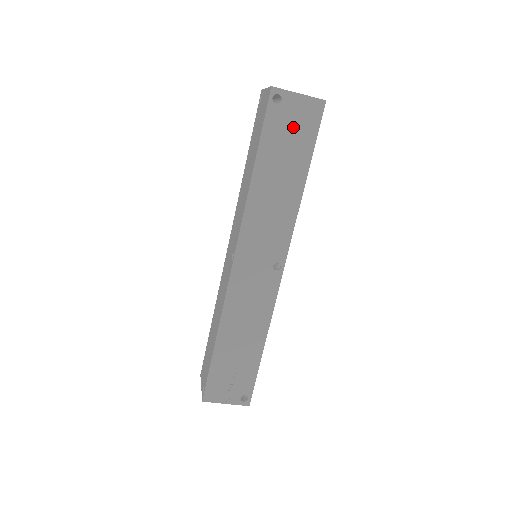
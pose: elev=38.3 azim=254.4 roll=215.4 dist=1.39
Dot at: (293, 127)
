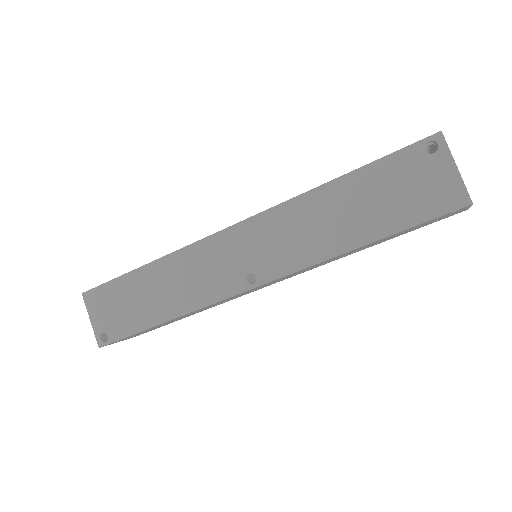
Dot at: (428, 223)
